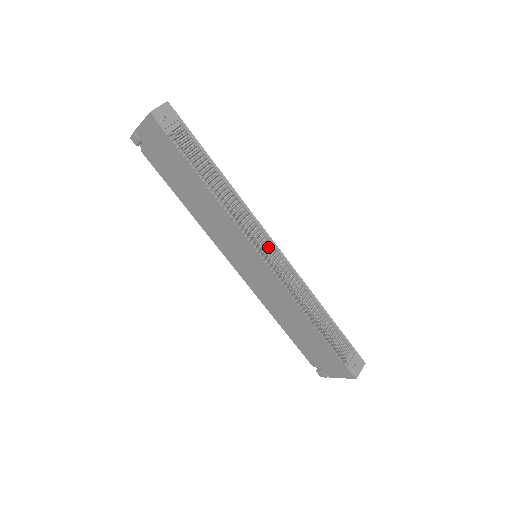
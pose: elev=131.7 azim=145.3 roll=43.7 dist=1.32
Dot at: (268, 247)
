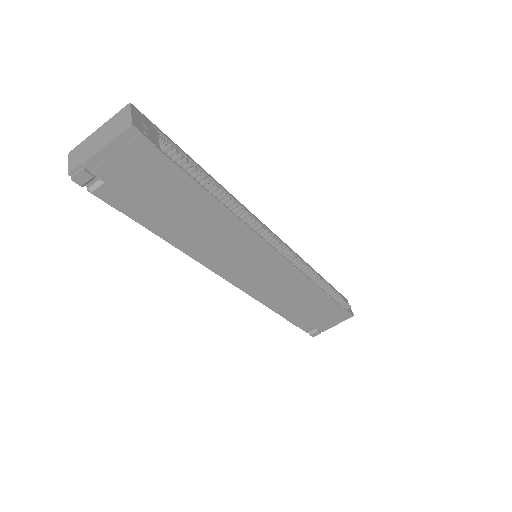
Dot at: occluded
